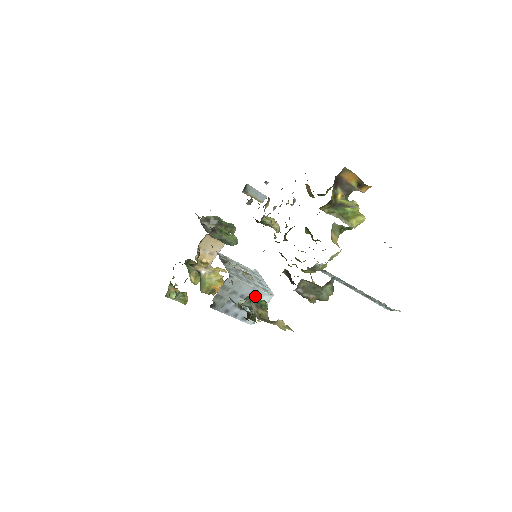
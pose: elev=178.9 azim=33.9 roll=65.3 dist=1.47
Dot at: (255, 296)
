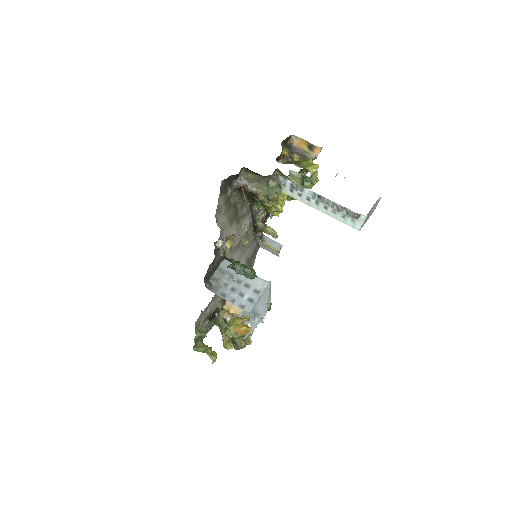
Dot at: (251, 282)
